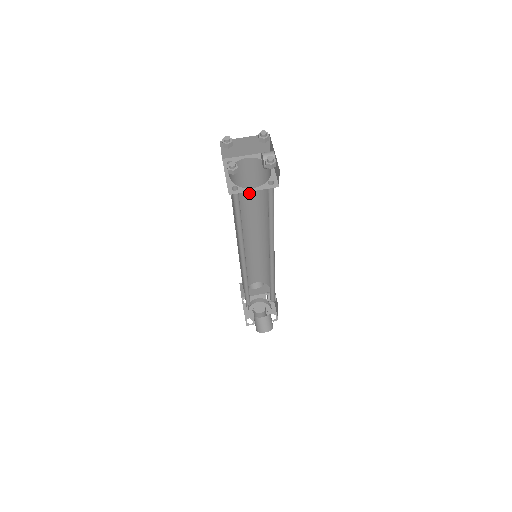
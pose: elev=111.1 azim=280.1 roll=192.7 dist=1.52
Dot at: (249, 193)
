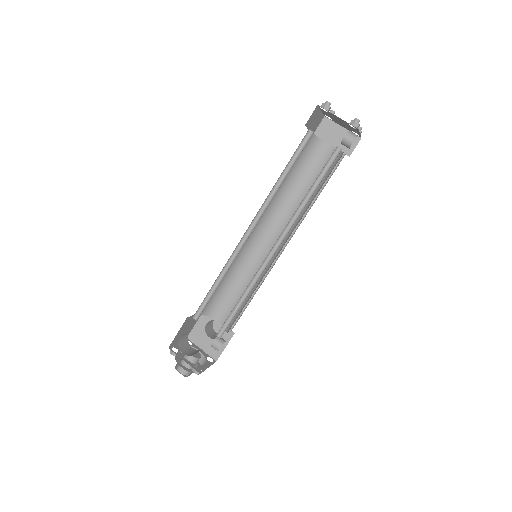
Dot at: (304, 186)
